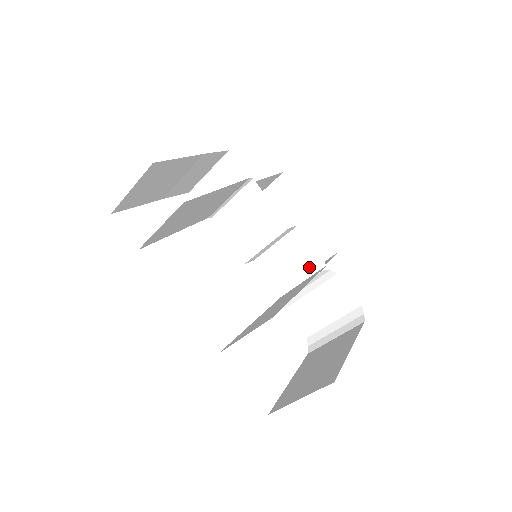
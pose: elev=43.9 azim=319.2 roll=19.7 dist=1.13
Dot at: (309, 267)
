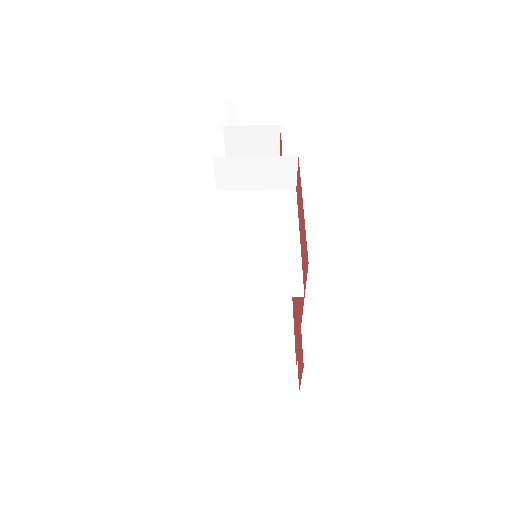
Dot at: occluded
